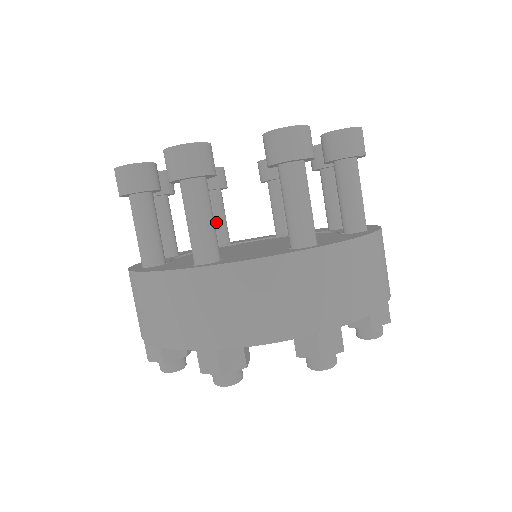
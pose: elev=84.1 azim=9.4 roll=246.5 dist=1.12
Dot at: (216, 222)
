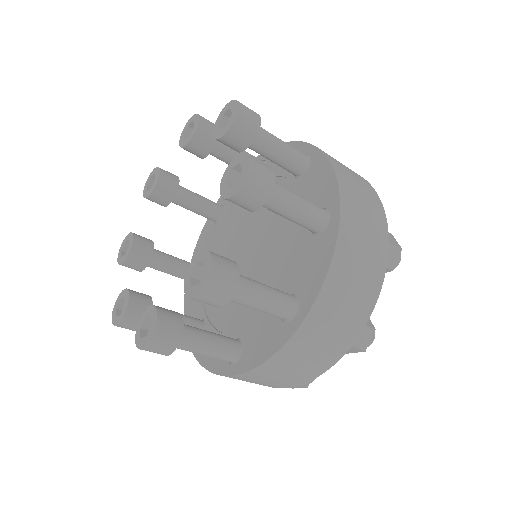
Dot at: occluded
